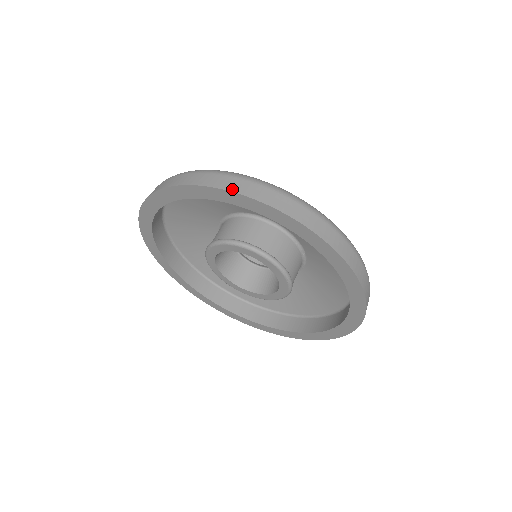
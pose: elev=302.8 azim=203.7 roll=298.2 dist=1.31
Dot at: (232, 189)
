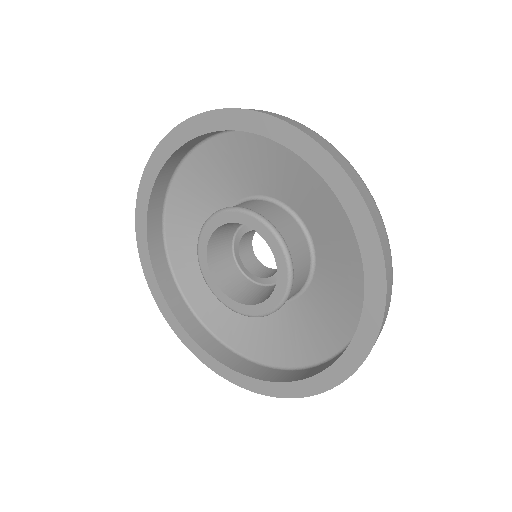
Dot at: (259, 111)
